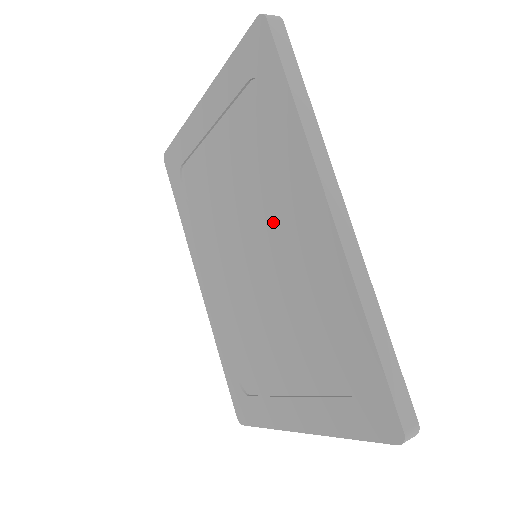
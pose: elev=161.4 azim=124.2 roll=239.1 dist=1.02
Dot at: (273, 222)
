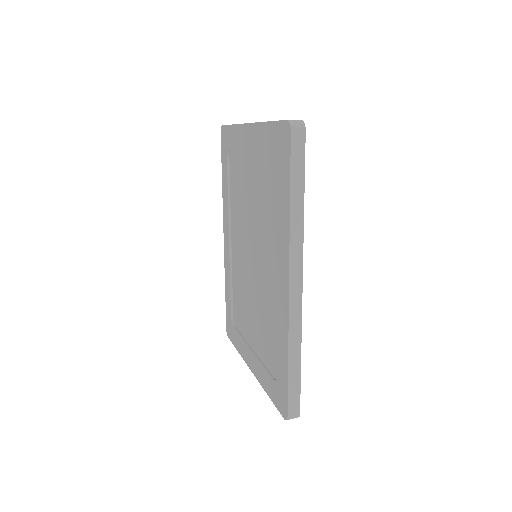
Dot at: (266, 251)
